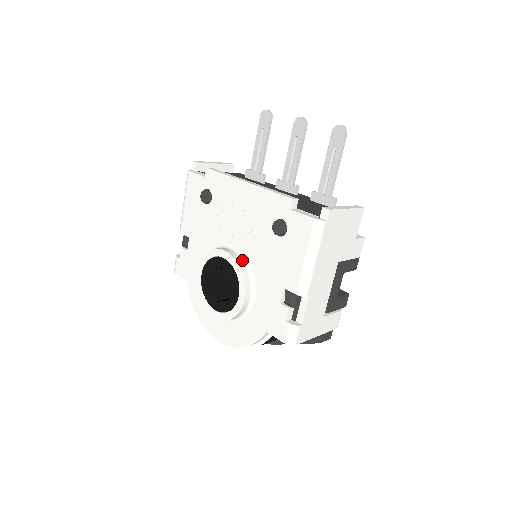
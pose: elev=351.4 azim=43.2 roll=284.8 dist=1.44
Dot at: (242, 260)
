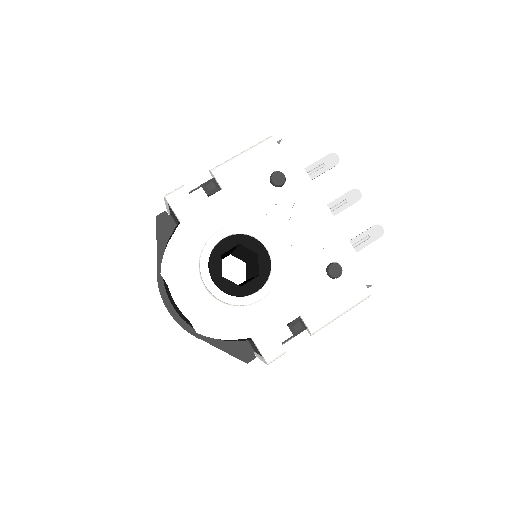
Dot at: occluded
